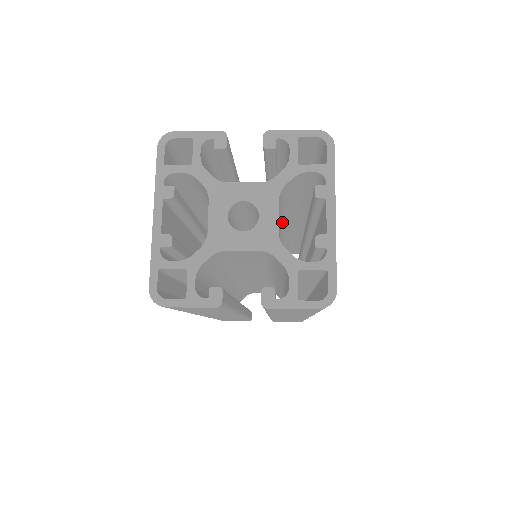
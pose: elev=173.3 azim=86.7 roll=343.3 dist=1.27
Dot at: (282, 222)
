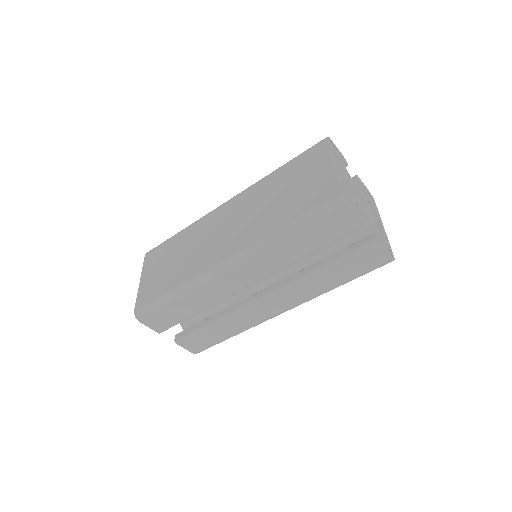
Dot at: occluded
